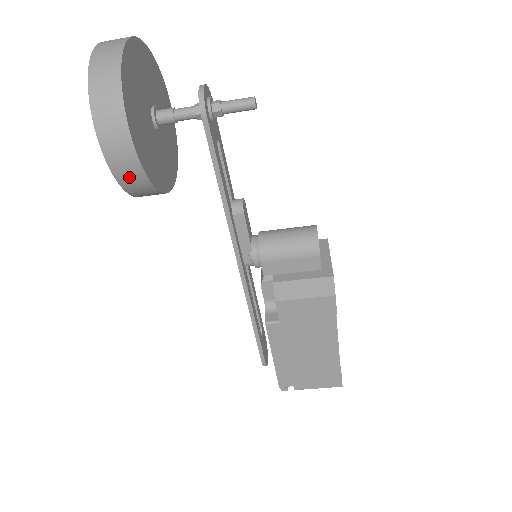
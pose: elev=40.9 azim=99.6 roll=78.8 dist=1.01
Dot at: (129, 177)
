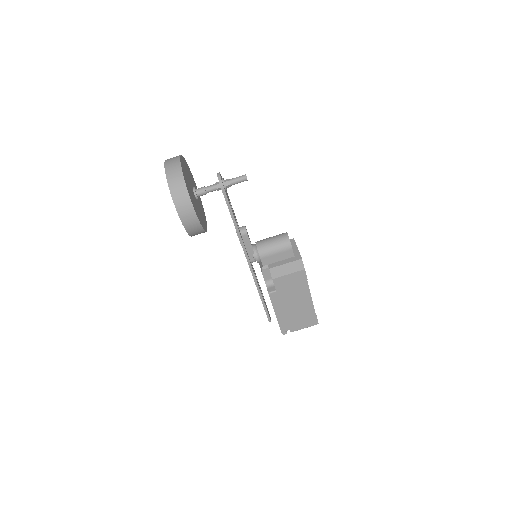
Dot at: (192, 228)
